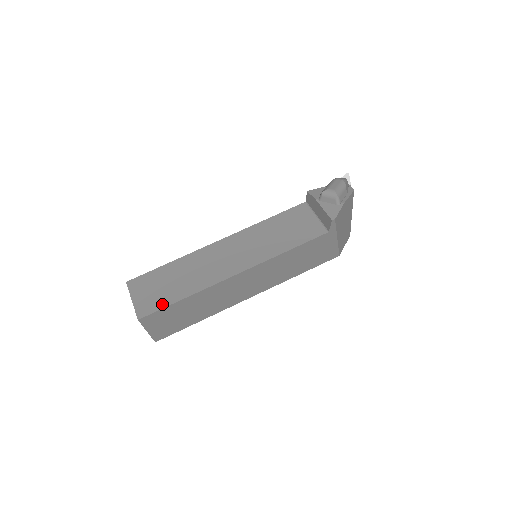
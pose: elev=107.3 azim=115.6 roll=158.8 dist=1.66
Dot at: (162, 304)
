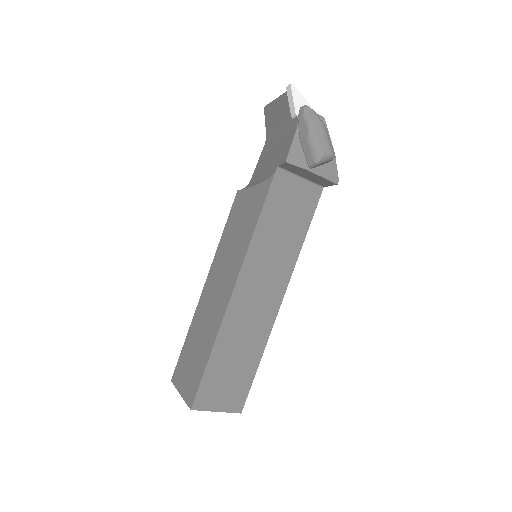
Dot at: (247, 385)
